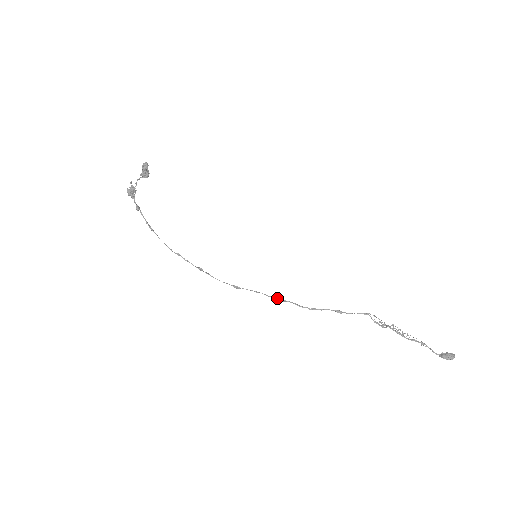
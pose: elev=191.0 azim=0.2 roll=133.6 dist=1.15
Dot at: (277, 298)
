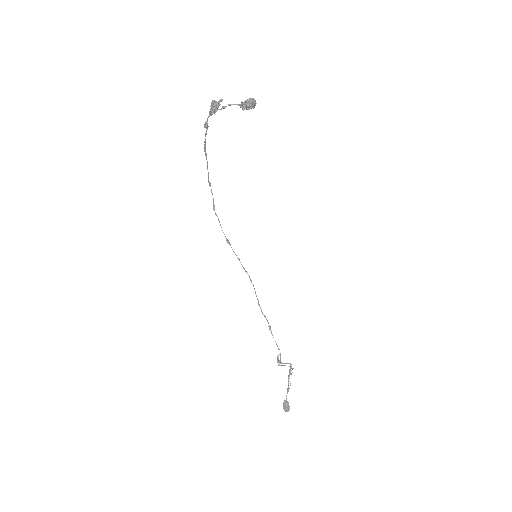
Dot at: occluded
